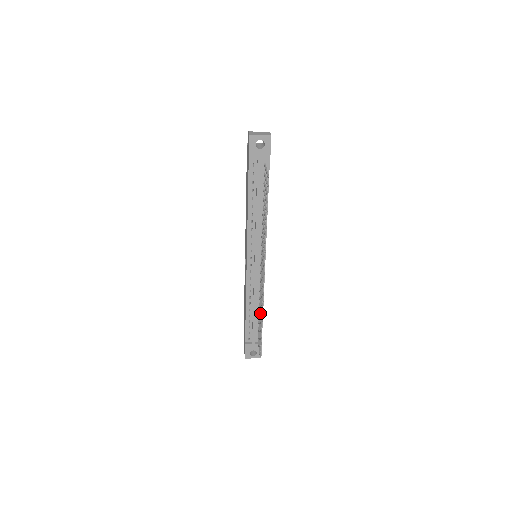
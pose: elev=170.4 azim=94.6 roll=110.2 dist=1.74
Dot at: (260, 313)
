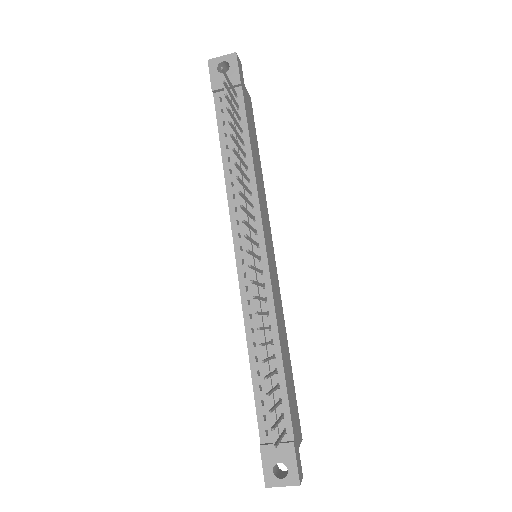
Dot at: occluded
